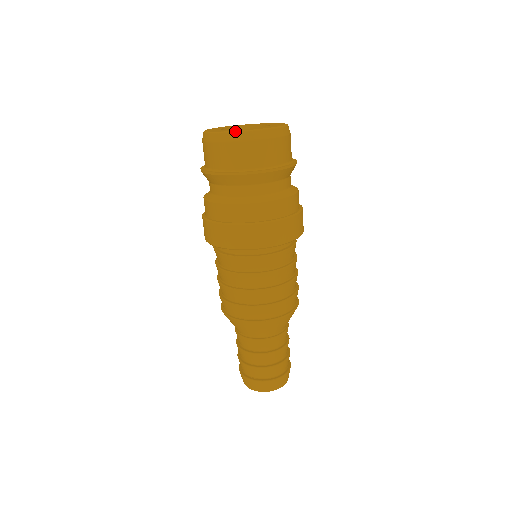
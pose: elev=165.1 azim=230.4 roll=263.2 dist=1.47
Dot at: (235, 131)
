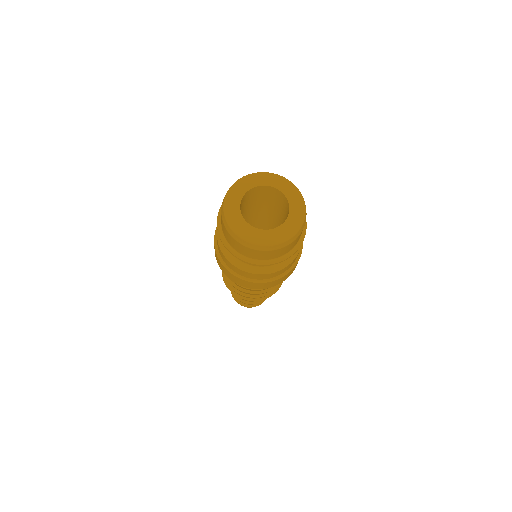
Dot at: (289, 239)
